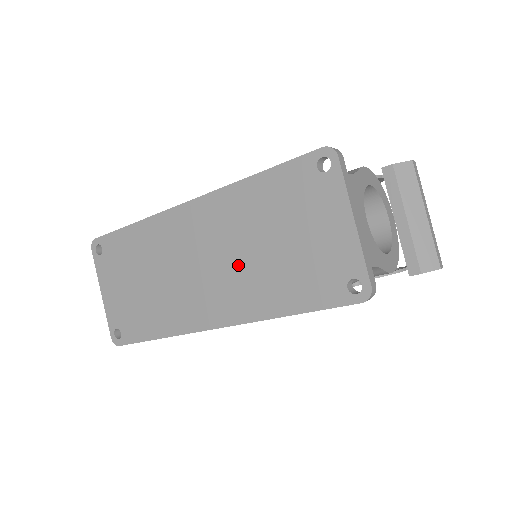
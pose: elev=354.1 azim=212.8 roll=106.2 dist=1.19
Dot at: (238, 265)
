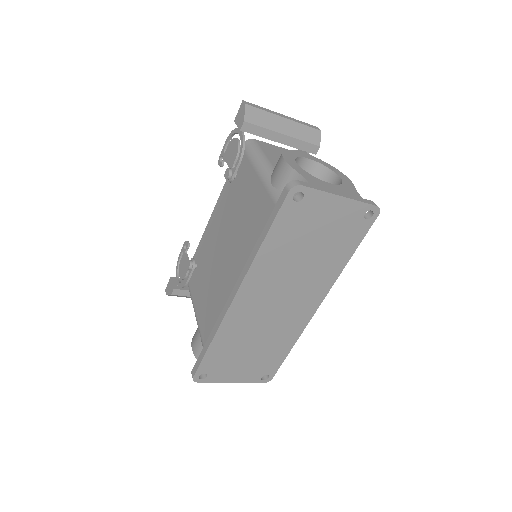
Dot at: (300, 279)
